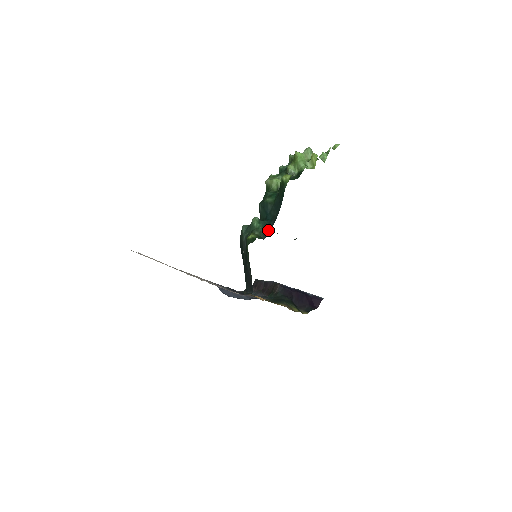
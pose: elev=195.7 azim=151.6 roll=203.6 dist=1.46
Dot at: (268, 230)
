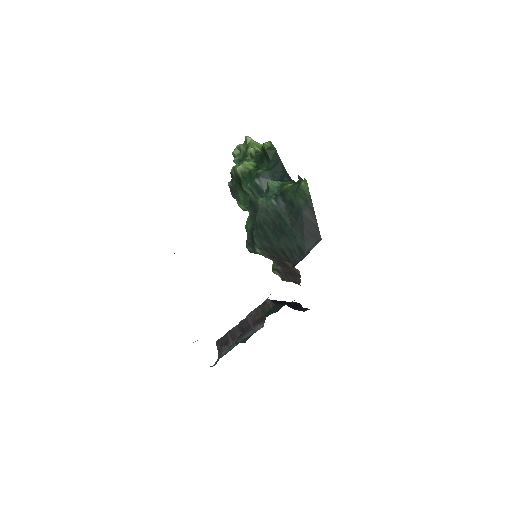
Dot at: (293, 180)
